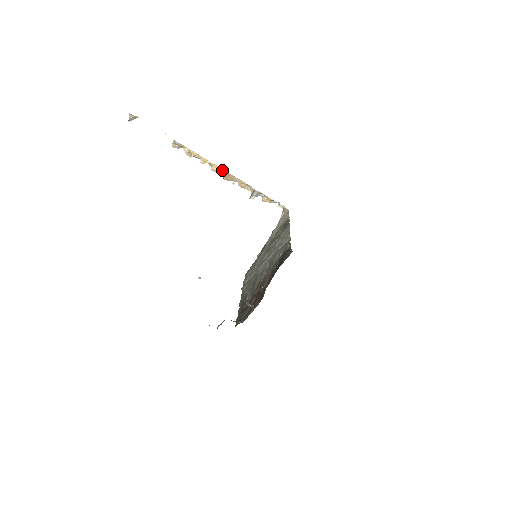
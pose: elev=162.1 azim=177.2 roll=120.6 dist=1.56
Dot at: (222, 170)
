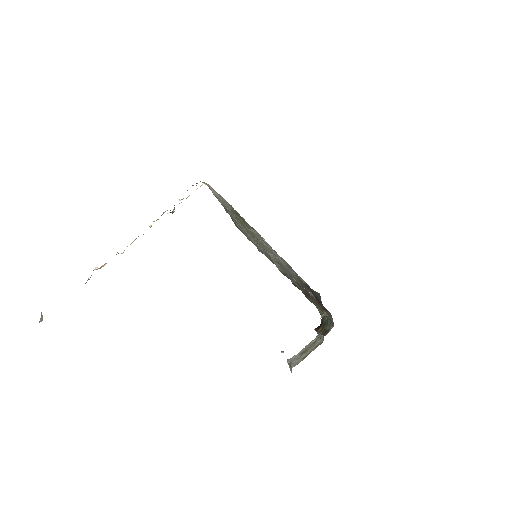
Dot at: (135, 239)
